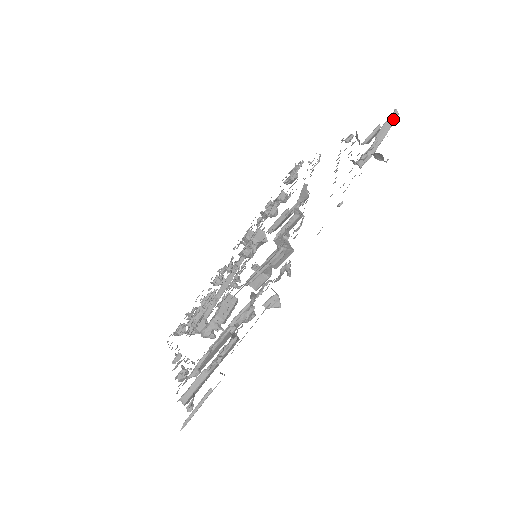
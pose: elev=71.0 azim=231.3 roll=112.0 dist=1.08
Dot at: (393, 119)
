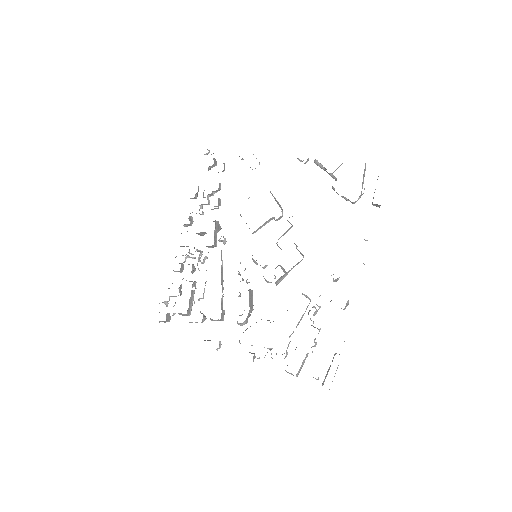
Dot at: (365, 170)
